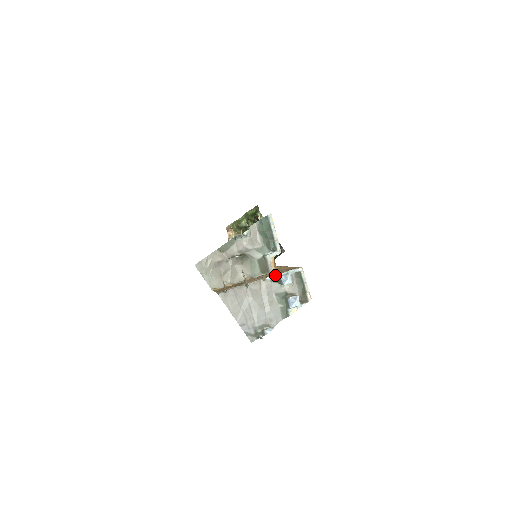
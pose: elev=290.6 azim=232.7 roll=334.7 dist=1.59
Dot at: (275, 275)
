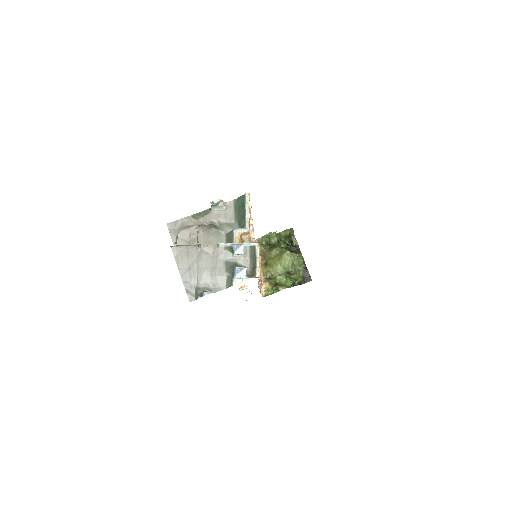
Dot at: (229, 243)
